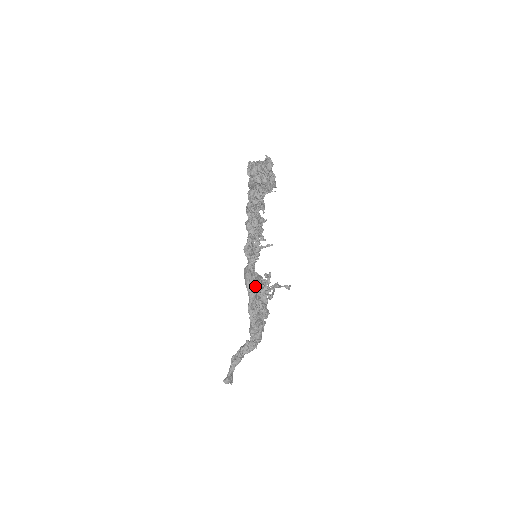
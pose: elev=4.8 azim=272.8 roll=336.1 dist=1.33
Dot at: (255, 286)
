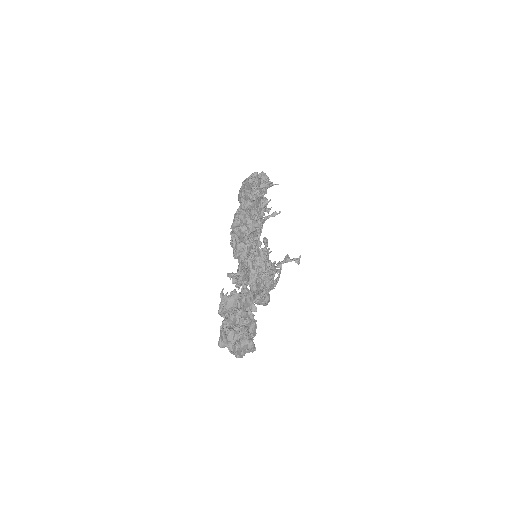
Dot at: (257, 276)
